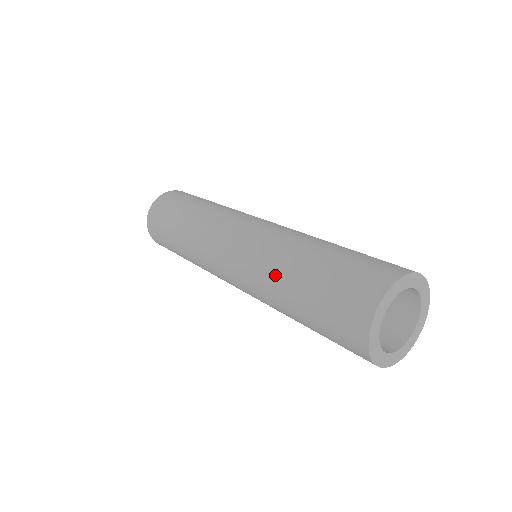
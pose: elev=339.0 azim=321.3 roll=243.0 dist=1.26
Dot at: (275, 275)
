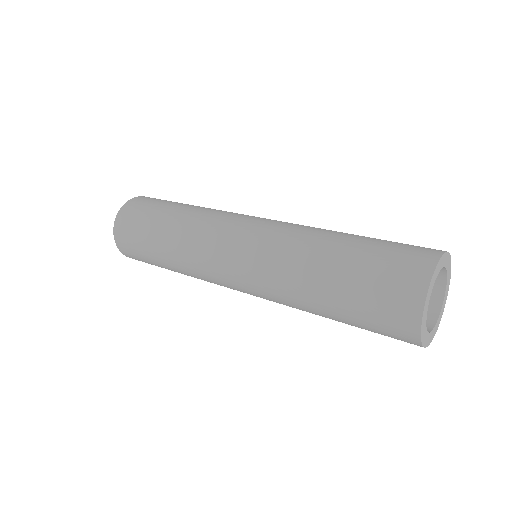
Dot at: (305, 253)
